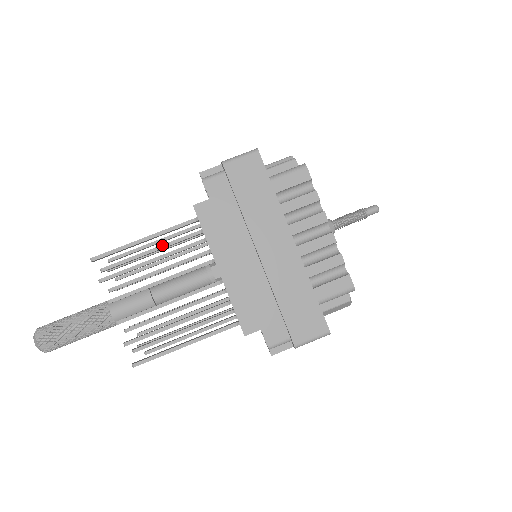
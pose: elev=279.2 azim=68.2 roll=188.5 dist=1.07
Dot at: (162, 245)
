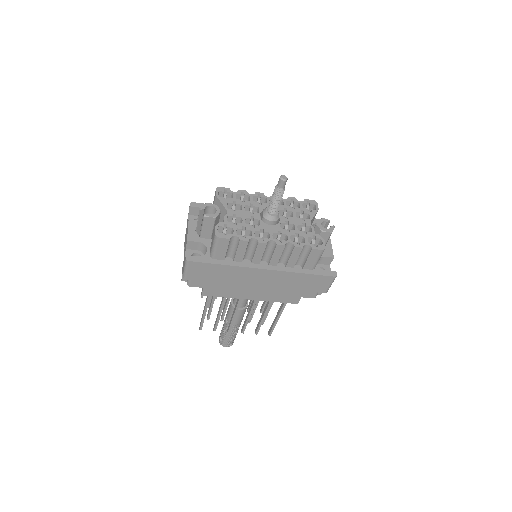
Dot at: (213, 297)
